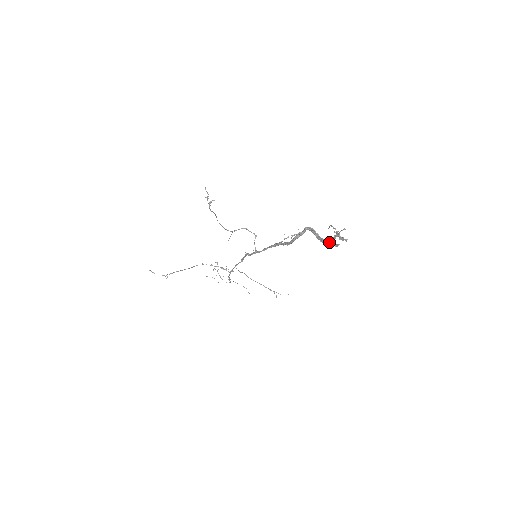
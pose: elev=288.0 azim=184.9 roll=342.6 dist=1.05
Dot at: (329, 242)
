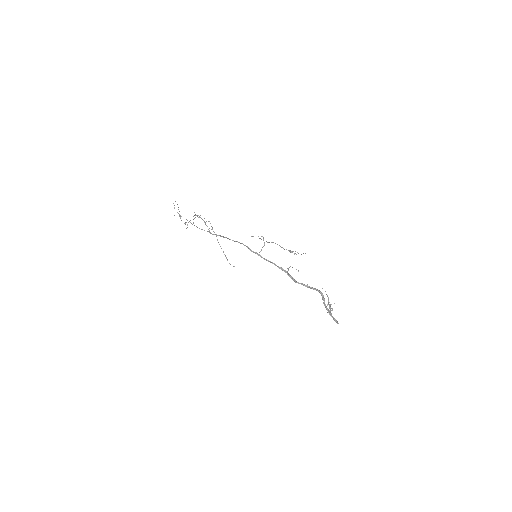
Dot at: occluded
